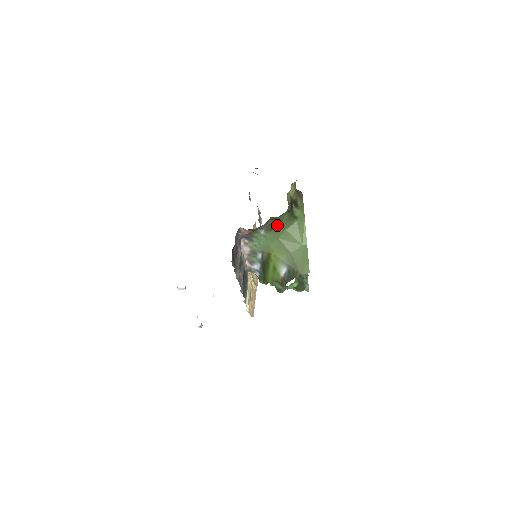
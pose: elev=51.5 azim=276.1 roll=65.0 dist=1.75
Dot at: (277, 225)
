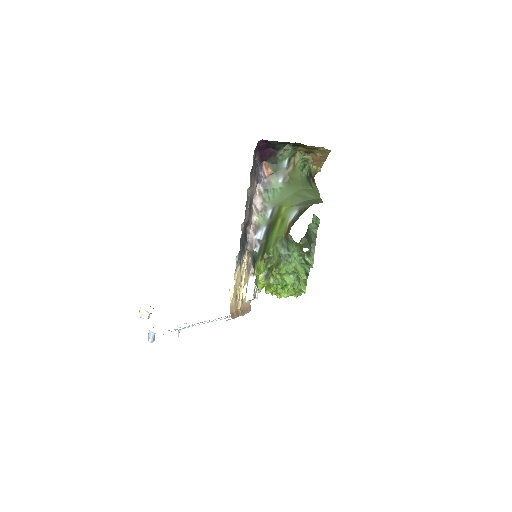
Dot at: (295, 181)
